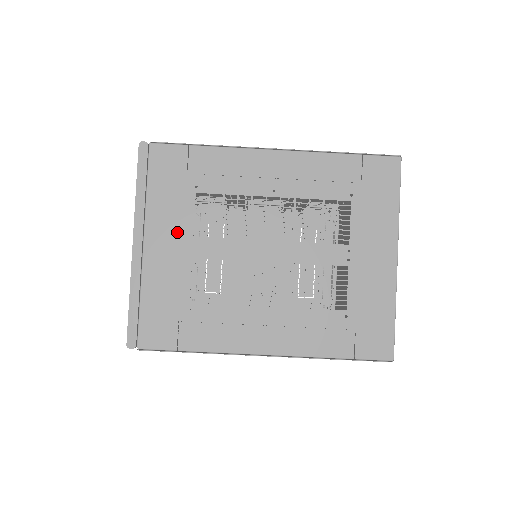
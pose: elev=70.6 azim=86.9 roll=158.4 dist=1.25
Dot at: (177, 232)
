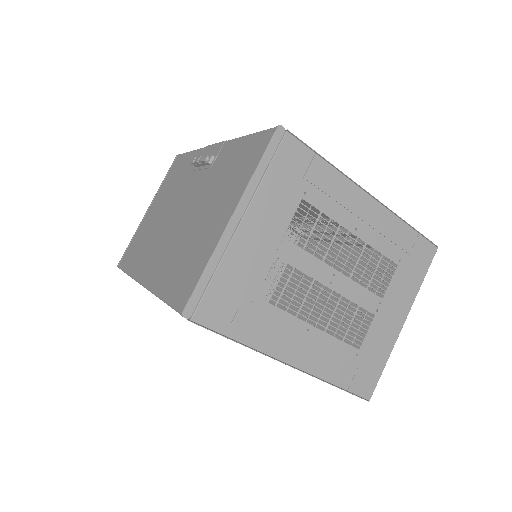
Dot at: (273, 226)
